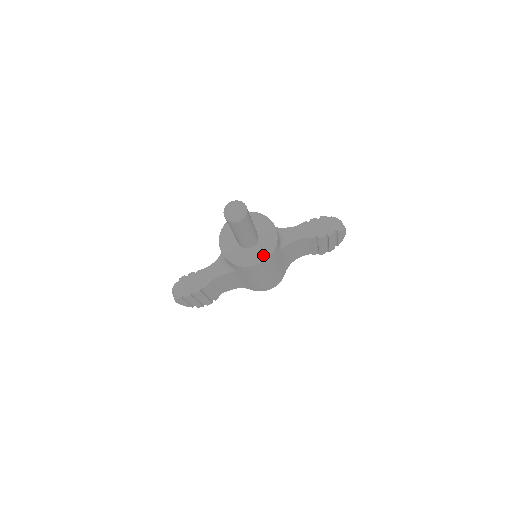
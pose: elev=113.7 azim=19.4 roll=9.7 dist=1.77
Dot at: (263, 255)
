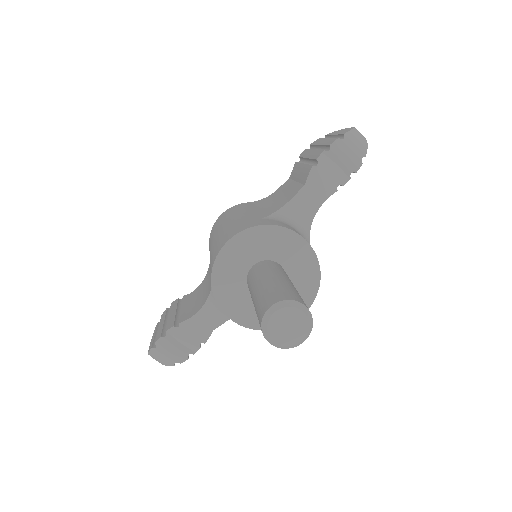
Dot at: (306, 295)
